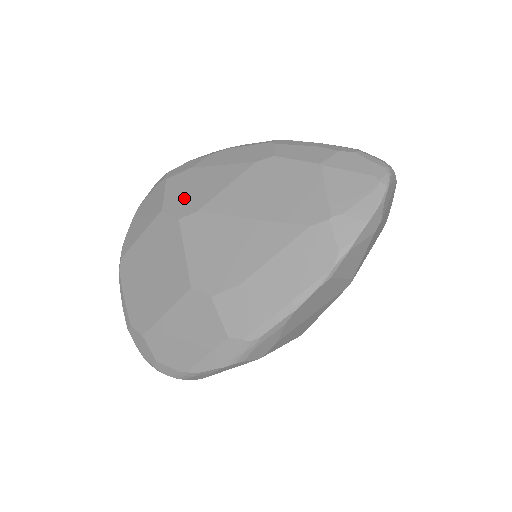
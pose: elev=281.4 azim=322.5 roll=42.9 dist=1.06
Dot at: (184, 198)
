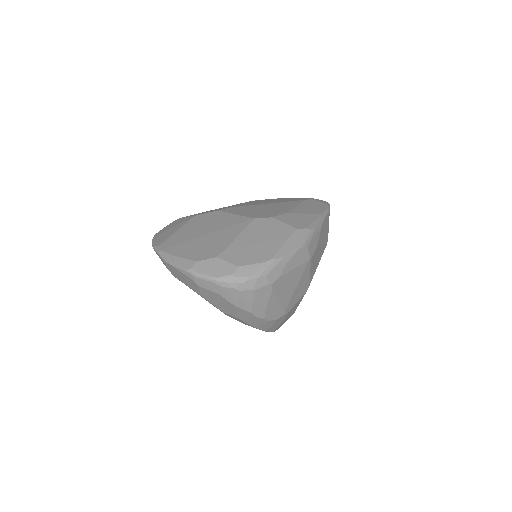
Dot at: (210, 211)
